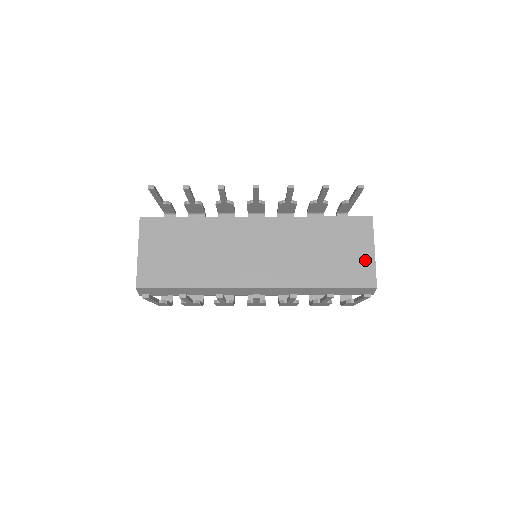
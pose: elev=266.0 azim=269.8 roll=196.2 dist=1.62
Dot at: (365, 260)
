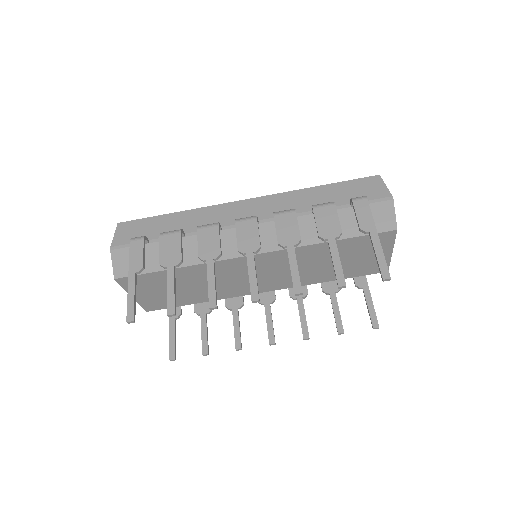
Dot at: occluded
